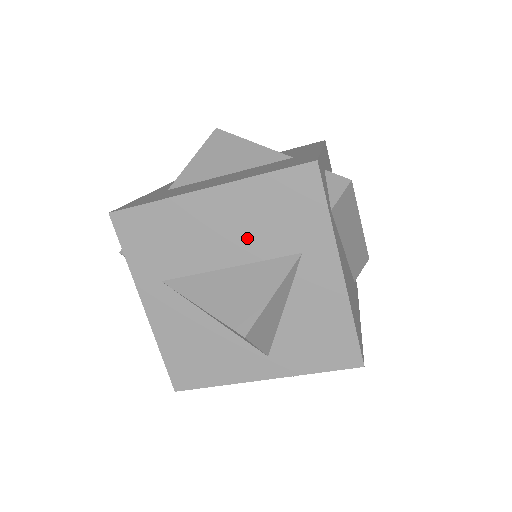
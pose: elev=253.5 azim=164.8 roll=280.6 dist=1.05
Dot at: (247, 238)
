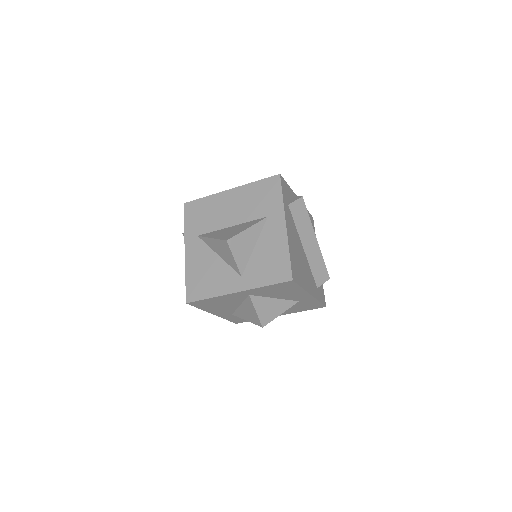
Dot at: (243, 211)
